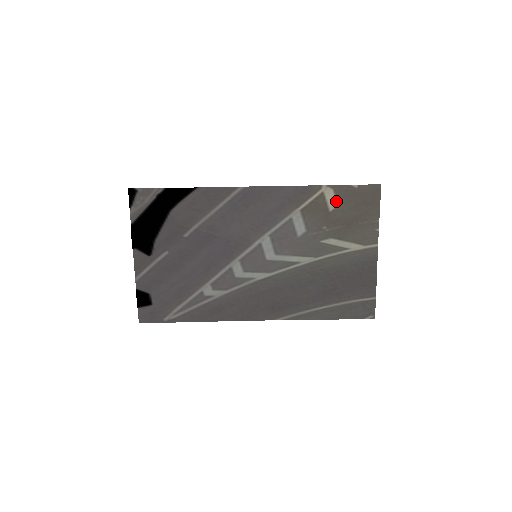
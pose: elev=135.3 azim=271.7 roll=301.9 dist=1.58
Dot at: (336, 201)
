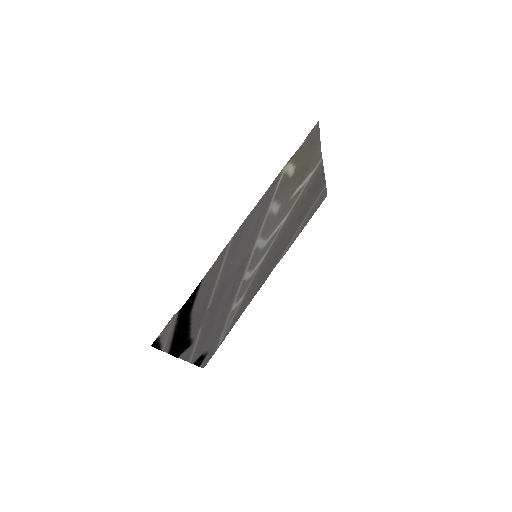
Dot at: (294, 166)
